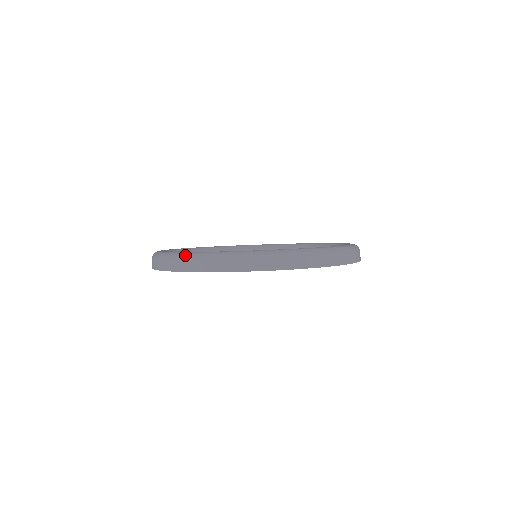
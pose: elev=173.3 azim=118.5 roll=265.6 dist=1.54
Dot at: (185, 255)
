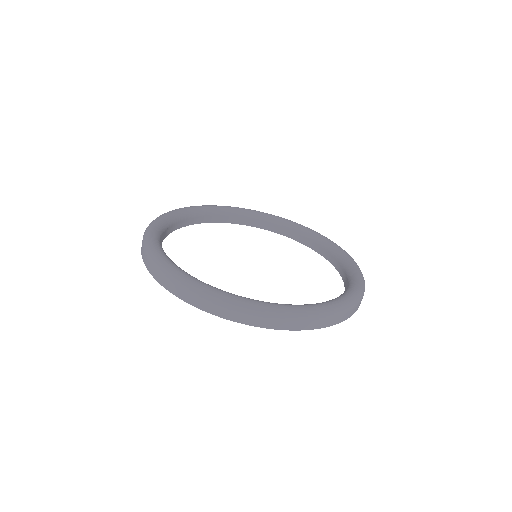
Dot at: (309, 314)
